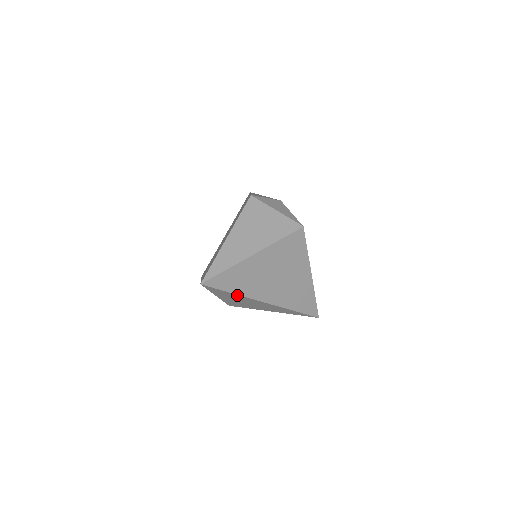
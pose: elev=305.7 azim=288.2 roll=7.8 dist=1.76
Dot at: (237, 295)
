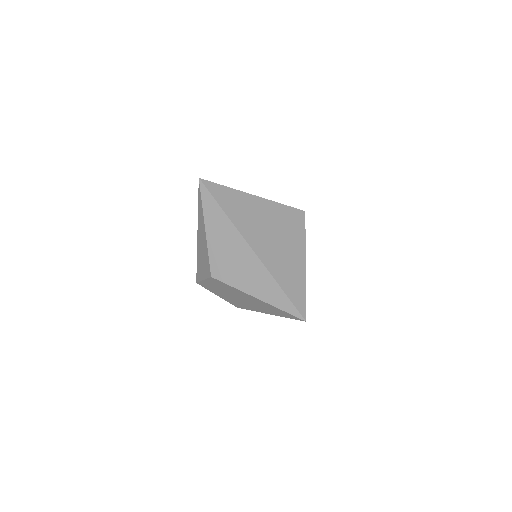
Dot at: (225, 217)
